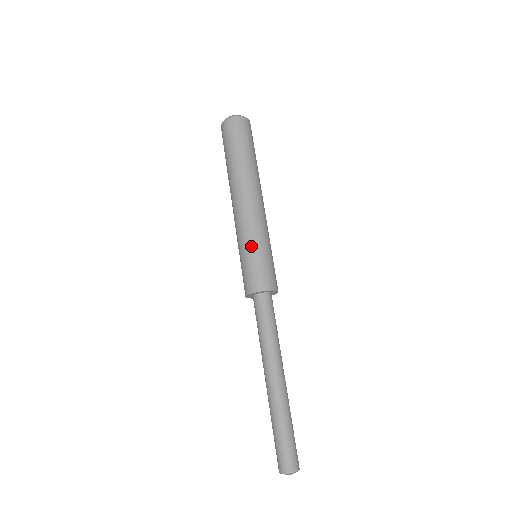
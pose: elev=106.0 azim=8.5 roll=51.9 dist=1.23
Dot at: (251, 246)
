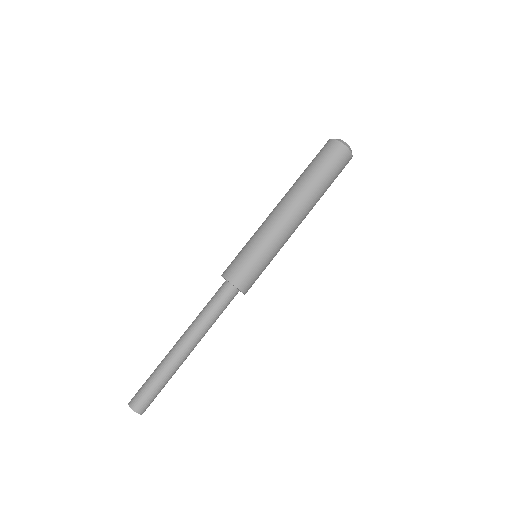
Dot at: (249, 242)
